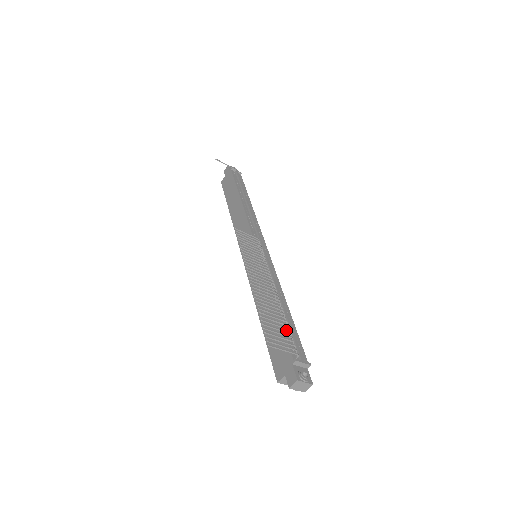
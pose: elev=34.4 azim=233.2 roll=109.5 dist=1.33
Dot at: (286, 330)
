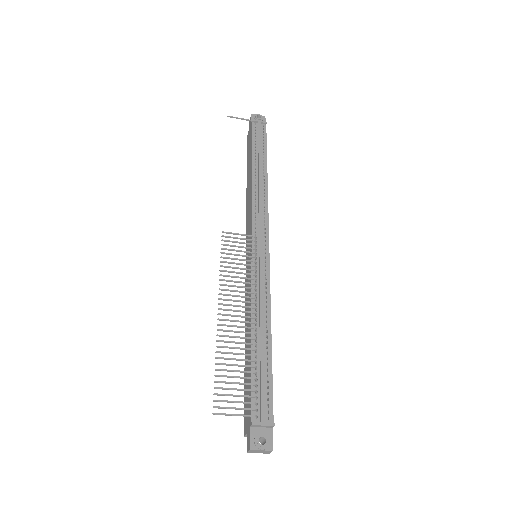
Dot at: (255, 376)
